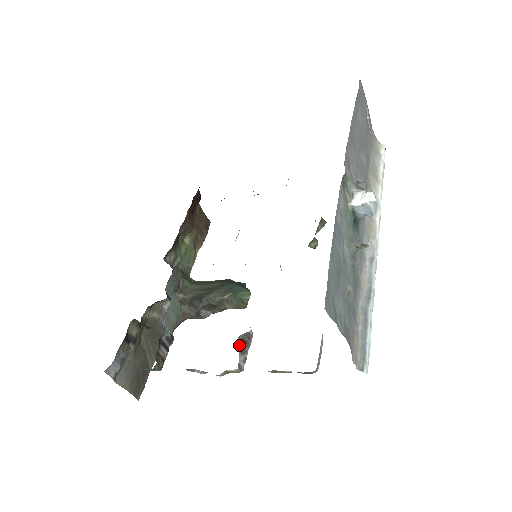
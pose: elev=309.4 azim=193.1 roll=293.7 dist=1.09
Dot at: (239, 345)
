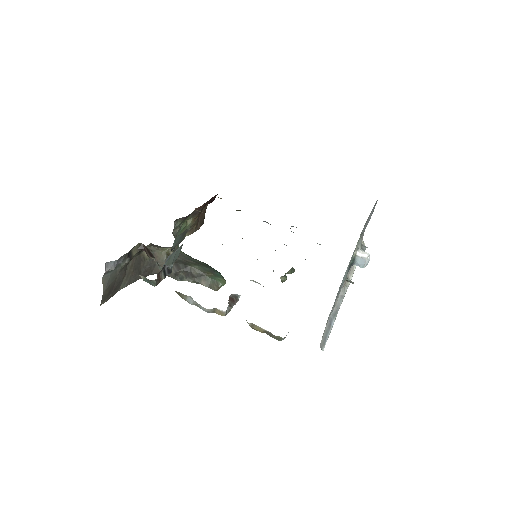
Dot at: (229, 299)
